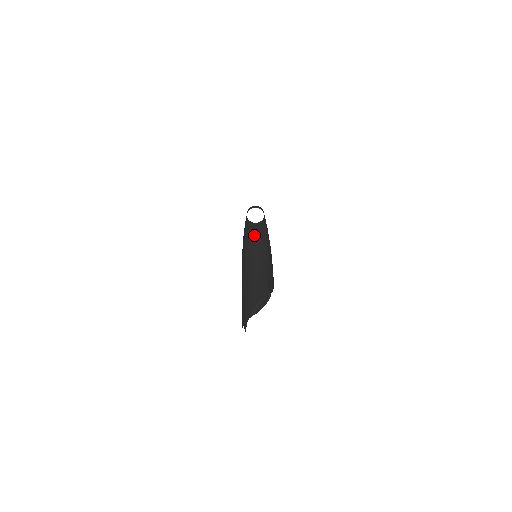
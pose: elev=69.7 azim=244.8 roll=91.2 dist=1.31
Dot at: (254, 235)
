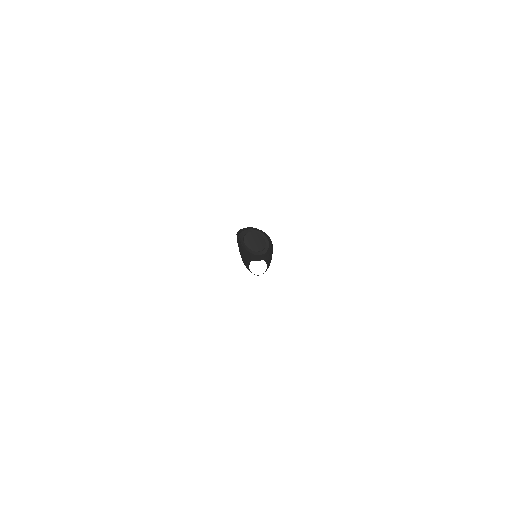
Dot at: occluded
